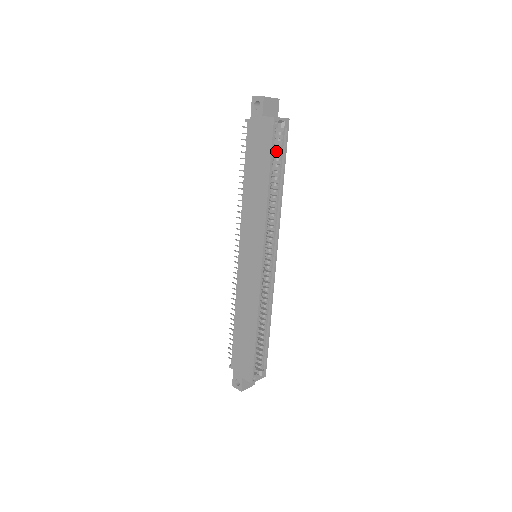
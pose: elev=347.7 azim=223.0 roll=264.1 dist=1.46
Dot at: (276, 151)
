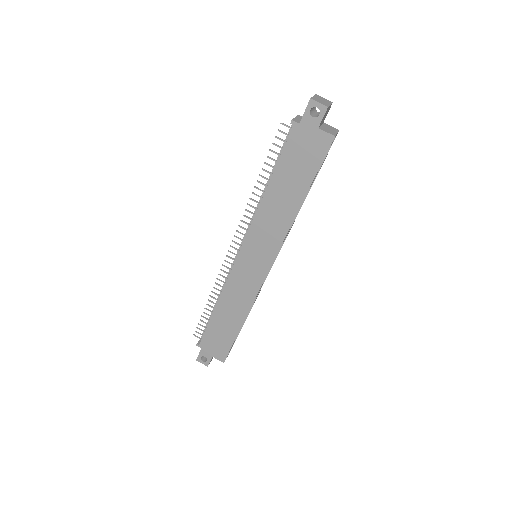
Dot at: occluded
